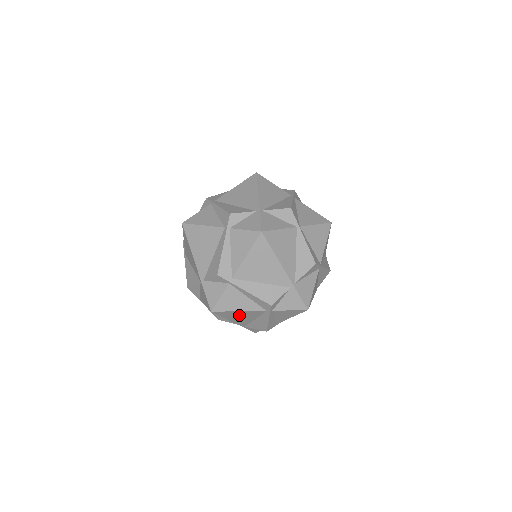
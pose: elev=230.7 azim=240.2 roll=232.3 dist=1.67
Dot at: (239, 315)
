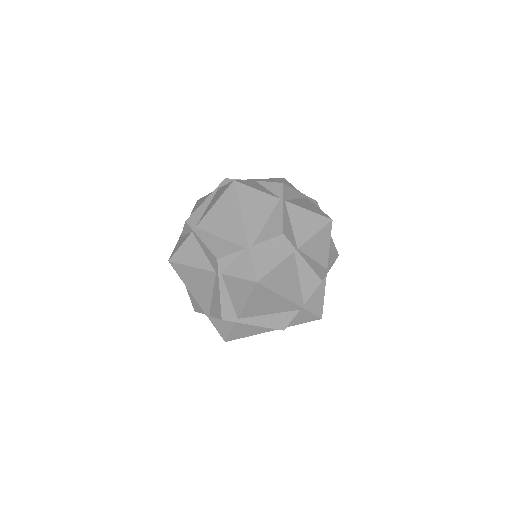
Dot at: occluded
